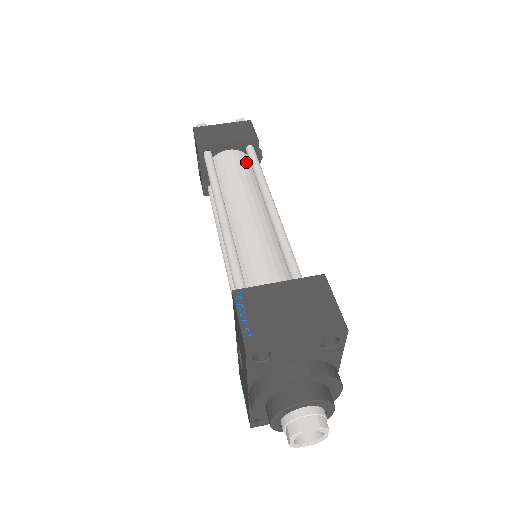
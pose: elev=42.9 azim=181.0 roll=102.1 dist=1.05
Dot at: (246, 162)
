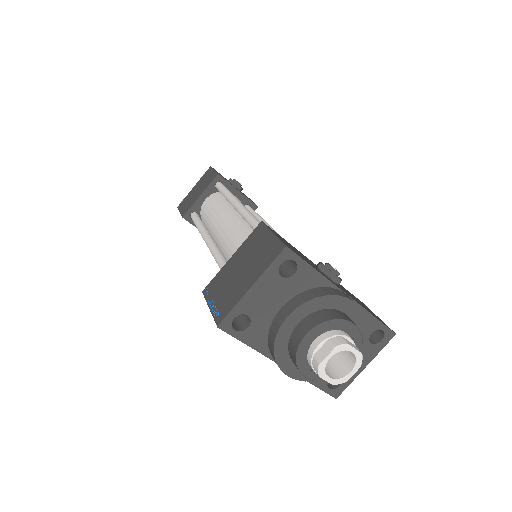
Dot at: (220, 197)
